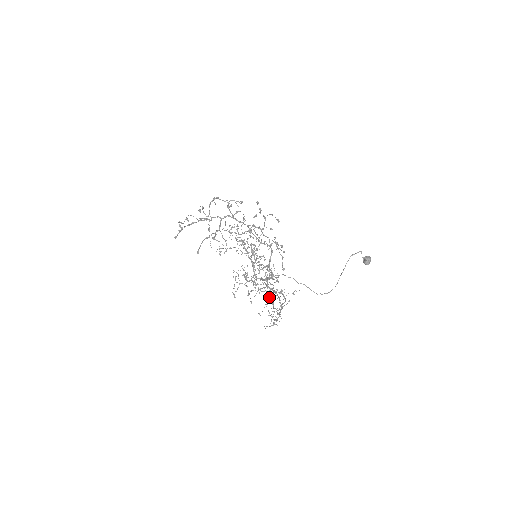
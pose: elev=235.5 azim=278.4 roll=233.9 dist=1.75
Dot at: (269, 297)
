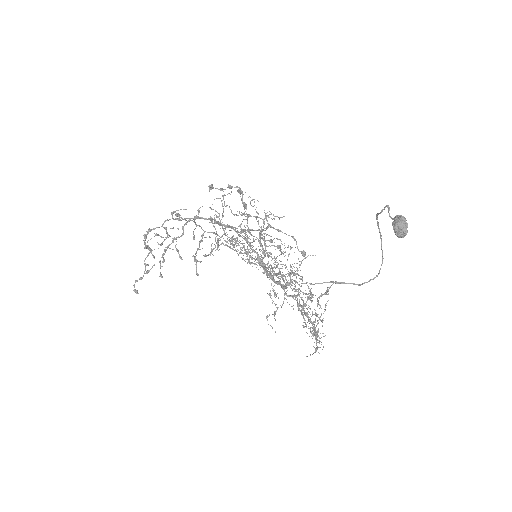
Dot at: occluded
